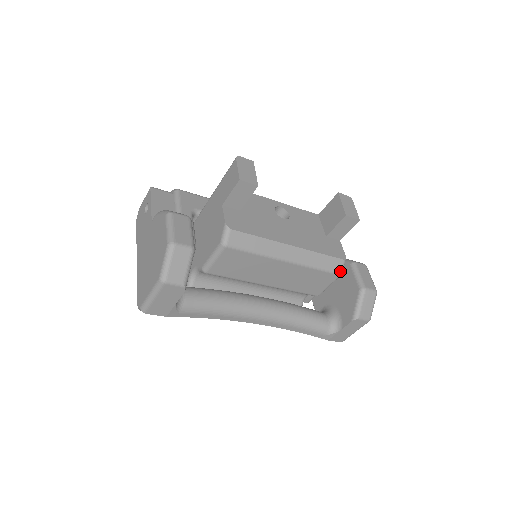
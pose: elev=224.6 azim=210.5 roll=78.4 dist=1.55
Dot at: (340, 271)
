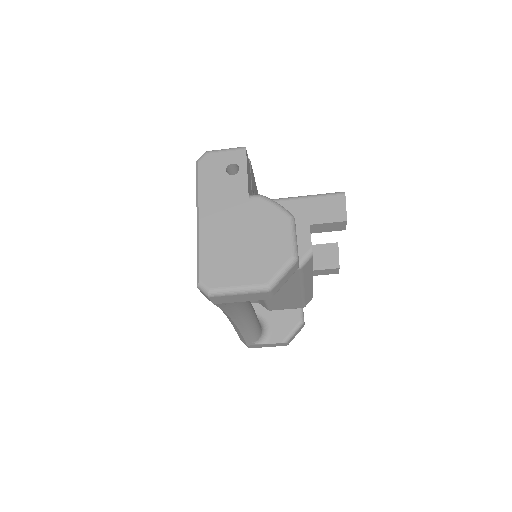
Dot at: occluded
